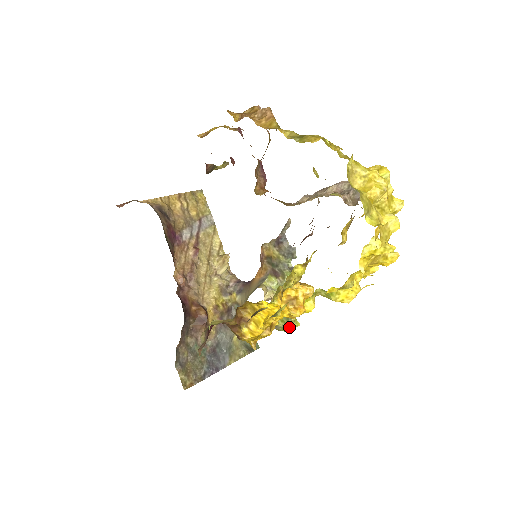
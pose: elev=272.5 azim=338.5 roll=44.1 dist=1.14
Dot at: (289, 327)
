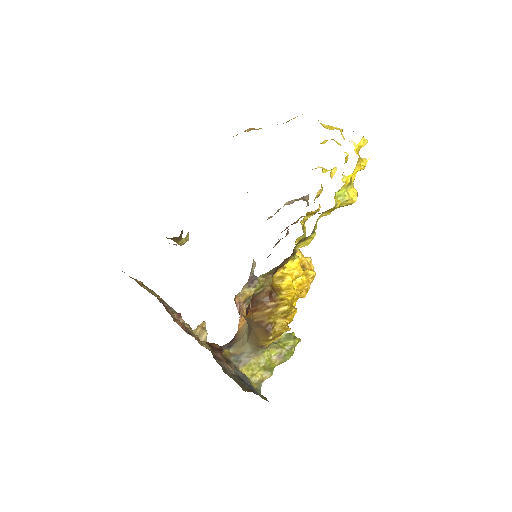
Dot at: (295, 338)
